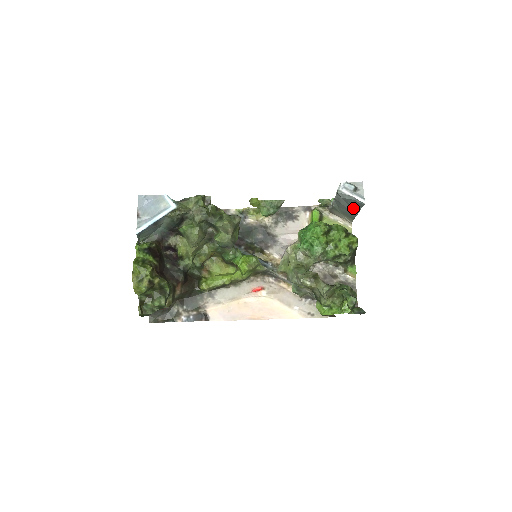
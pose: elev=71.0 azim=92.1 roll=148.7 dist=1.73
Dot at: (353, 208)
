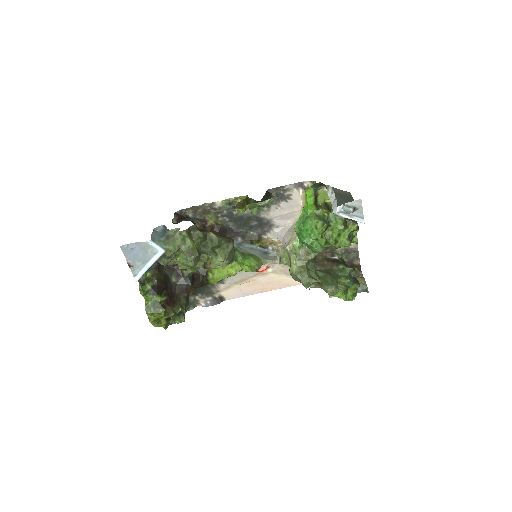
Dot at: occluded
